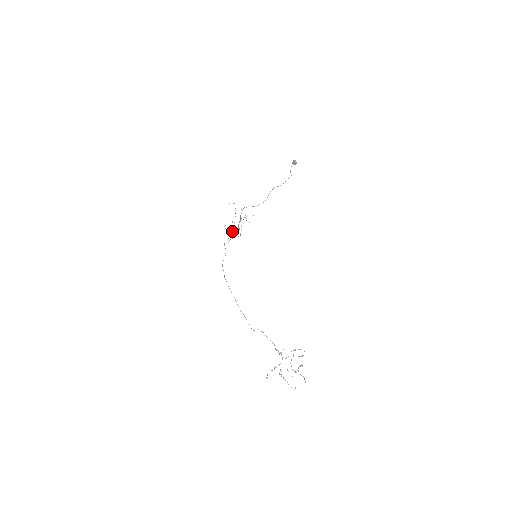
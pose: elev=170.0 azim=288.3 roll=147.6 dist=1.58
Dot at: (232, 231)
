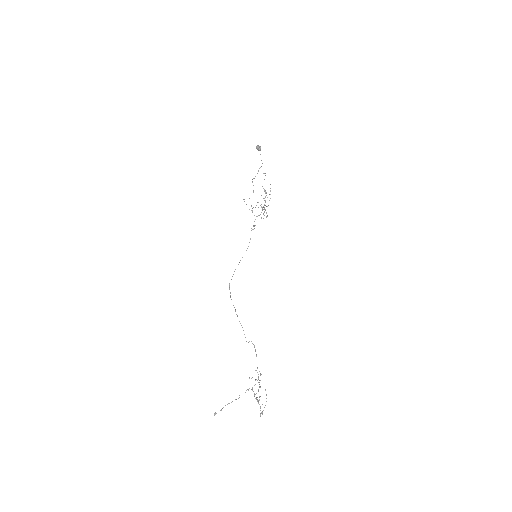
Dot at: (264, 209)
